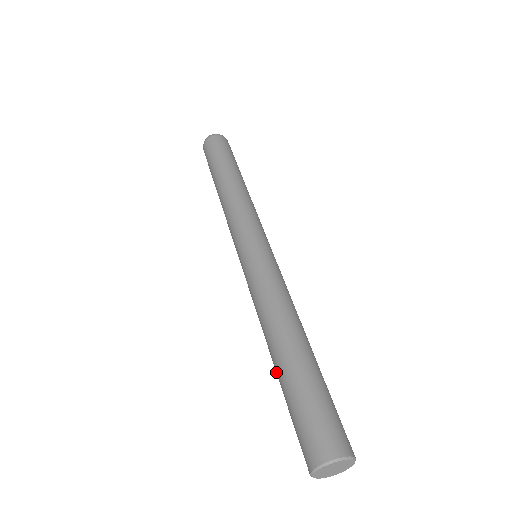
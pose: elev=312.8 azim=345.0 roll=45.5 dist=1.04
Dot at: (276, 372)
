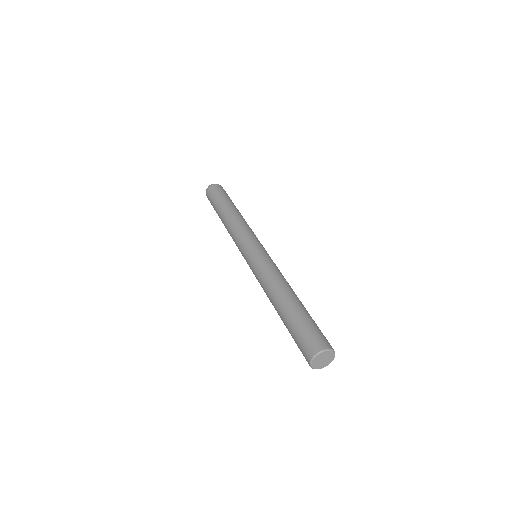
Dot at: (281, 314)
